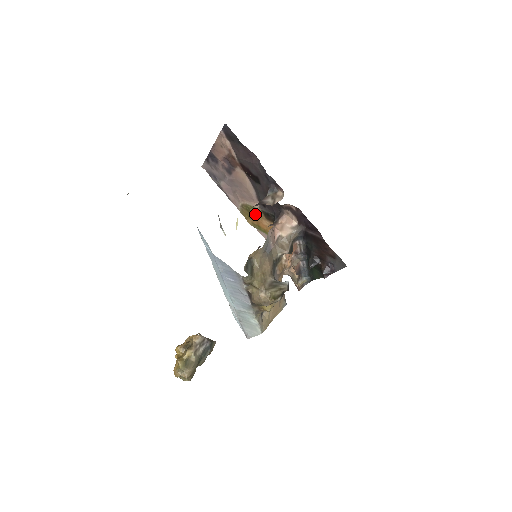
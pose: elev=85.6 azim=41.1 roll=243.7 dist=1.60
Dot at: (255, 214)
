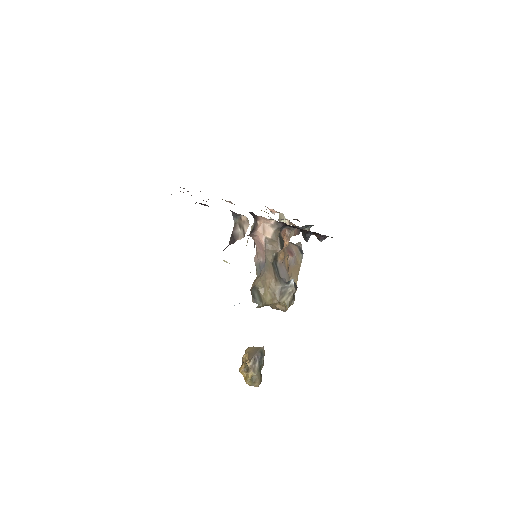
Dot at: occluded
